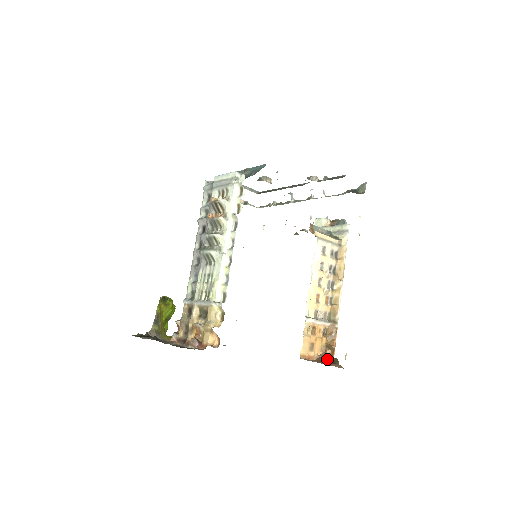
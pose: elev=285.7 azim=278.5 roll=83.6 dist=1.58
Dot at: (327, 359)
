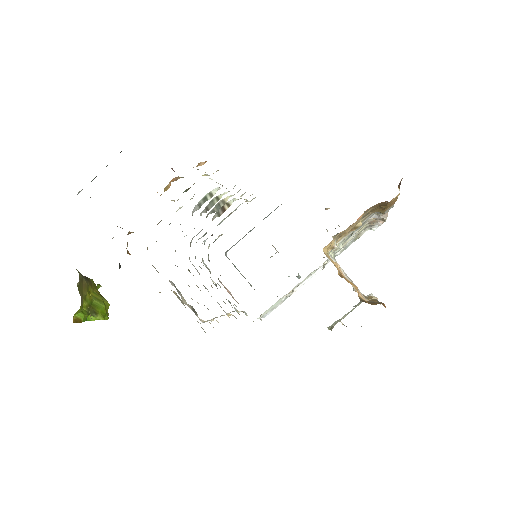
Dot at: occluded
